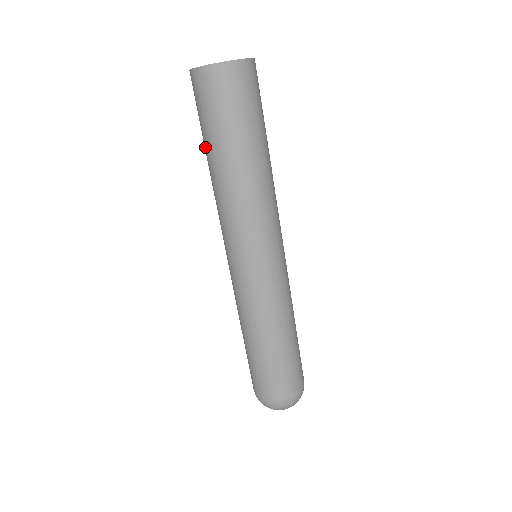
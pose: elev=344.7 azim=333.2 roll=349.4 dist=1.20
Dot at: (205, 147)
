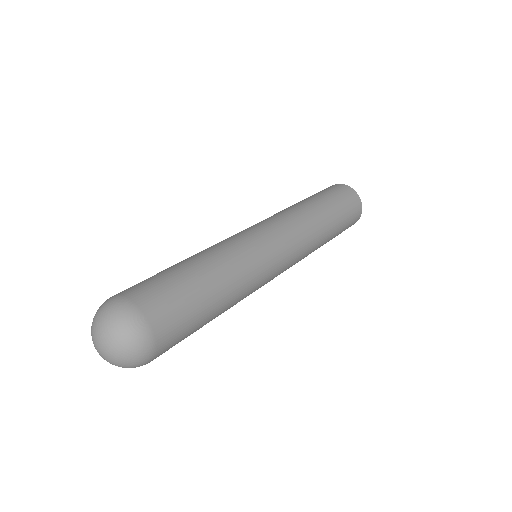
Dot at: occluded
